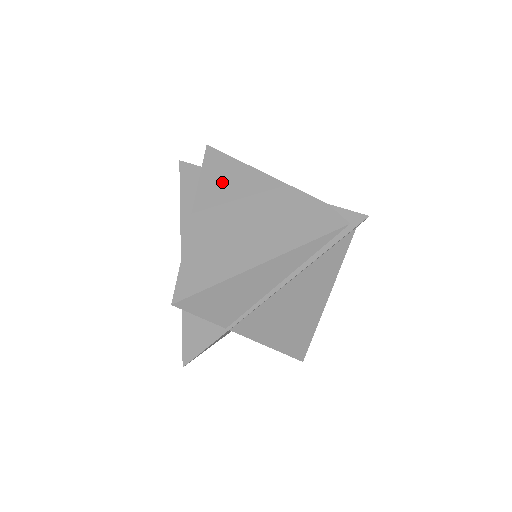
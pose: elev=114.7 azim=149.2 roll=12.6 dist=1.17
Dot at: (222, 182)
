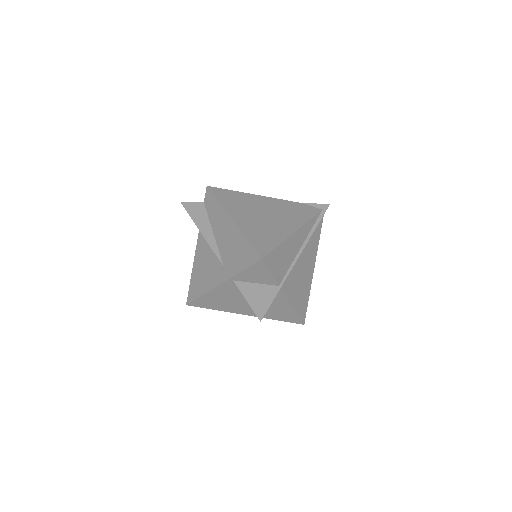
Dot at: (235, 201)
